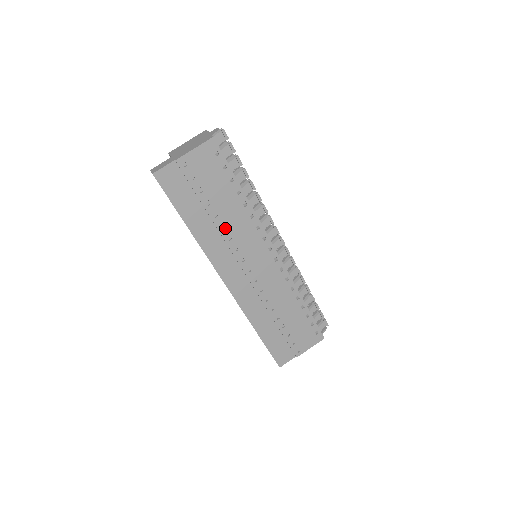
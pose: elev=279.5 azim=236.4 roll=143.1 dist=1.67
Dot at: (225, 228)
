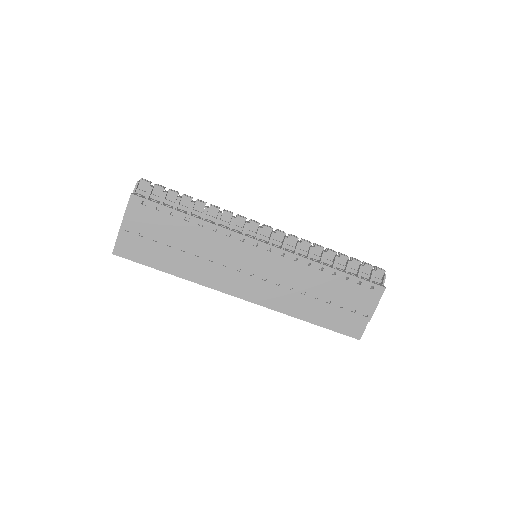
Dot at: (200, 255)
